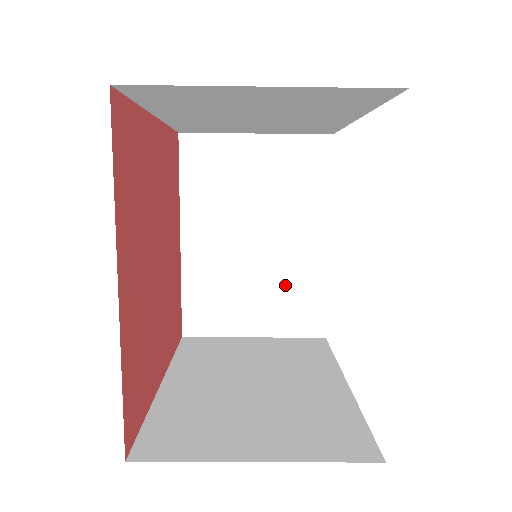
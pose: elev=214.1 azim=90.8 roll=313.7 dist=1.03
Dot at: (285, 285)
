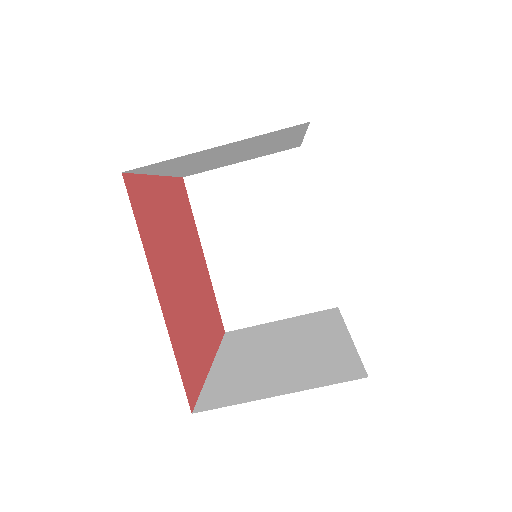
Dot at: (294, 273)
